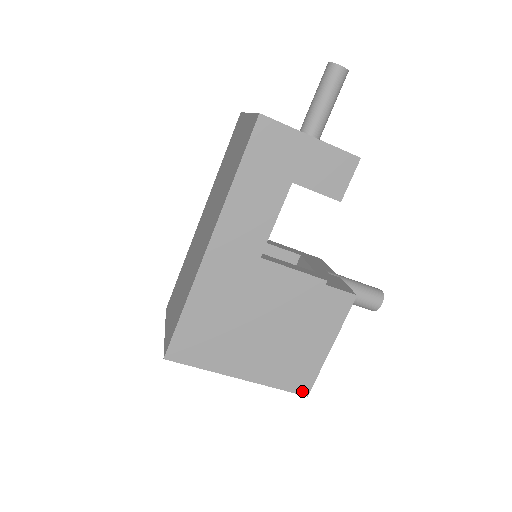
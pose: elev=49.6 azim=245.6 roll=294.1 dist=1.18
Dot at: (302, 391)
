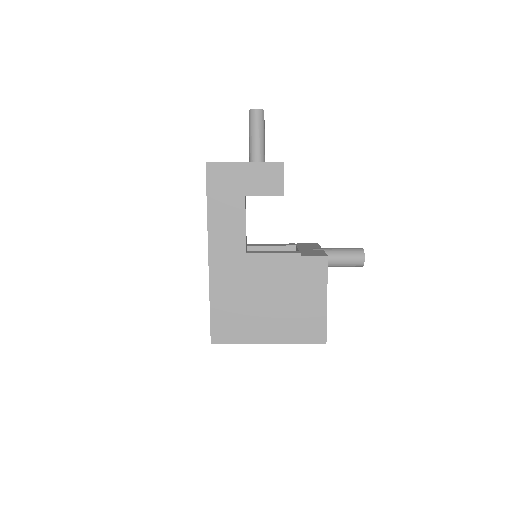
Dot at: (320, 341)
